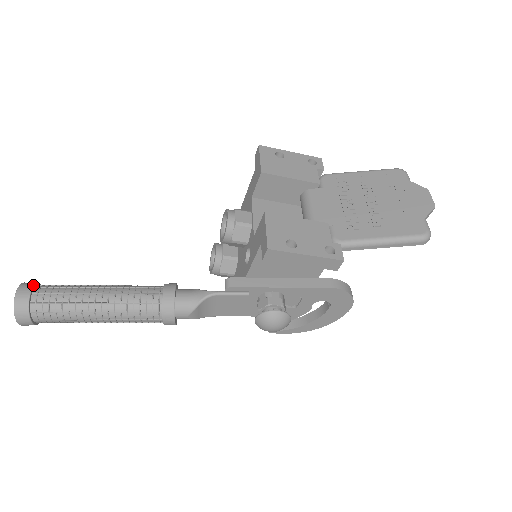
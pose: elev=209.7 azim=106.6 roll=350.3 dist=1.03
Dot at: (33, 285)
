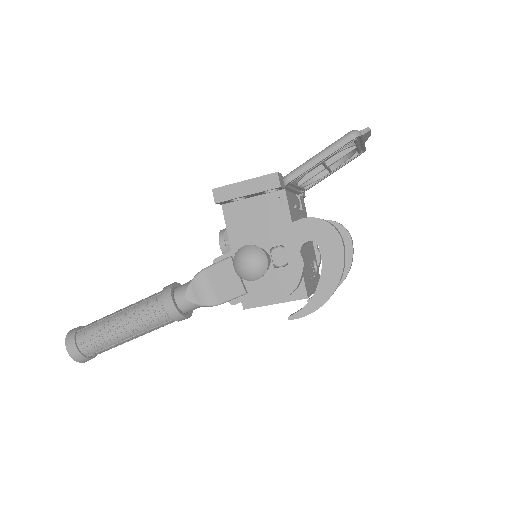
Dot at: occluded
